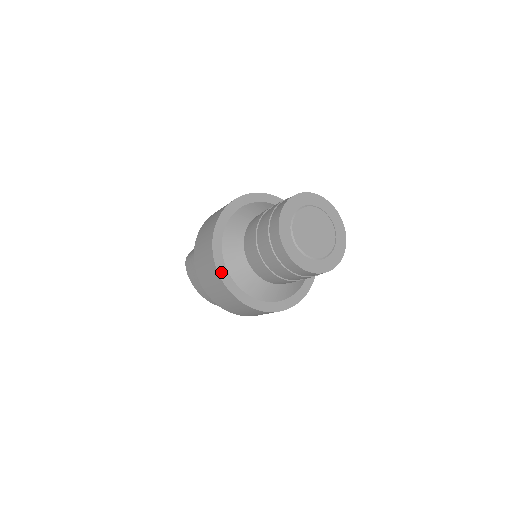
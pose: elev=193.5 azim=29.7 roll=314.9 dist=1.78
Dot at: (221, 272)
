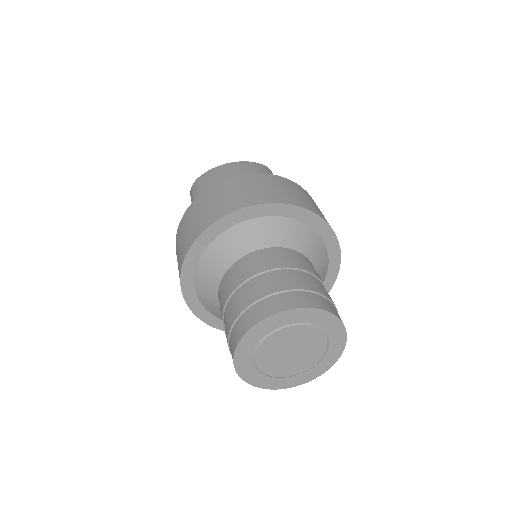
Dot at: (192, 306)
